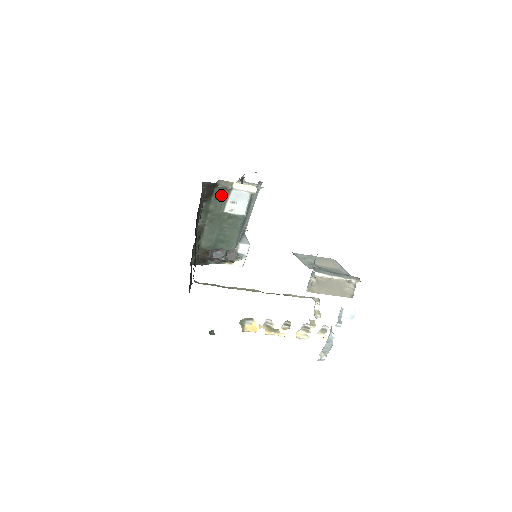
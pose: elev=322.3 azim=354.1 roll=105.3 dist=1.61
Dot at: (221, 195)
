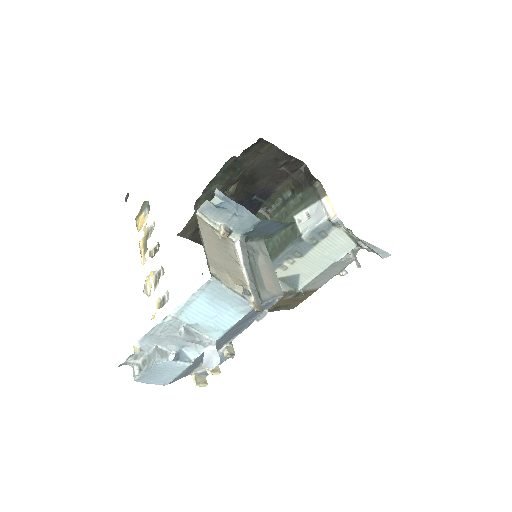
Dot at: (308, 198)
